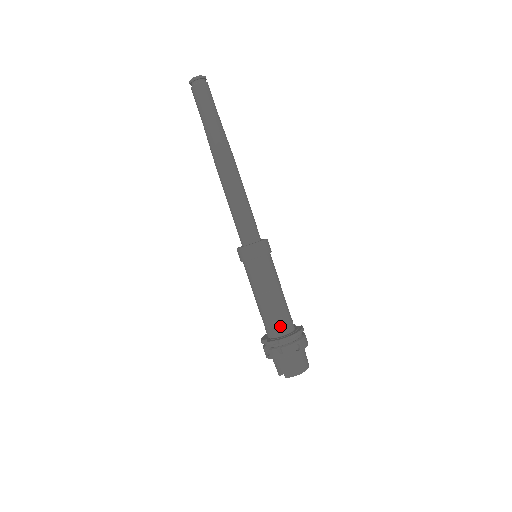
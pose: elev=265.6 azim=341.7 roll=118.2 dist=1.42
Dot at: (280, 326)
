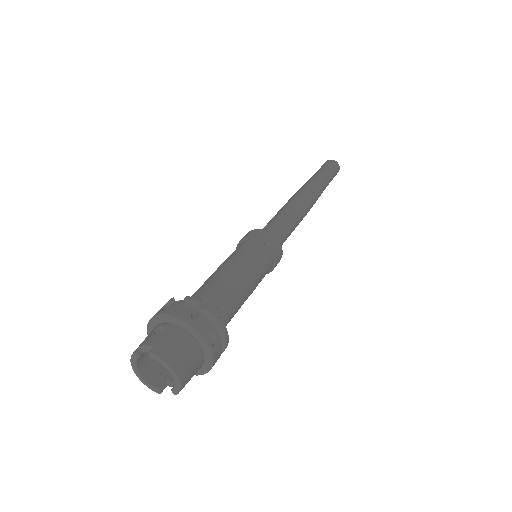
Dot at: (218, 306)
